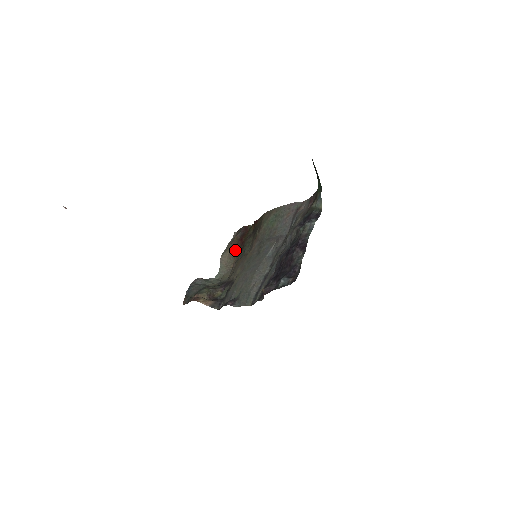
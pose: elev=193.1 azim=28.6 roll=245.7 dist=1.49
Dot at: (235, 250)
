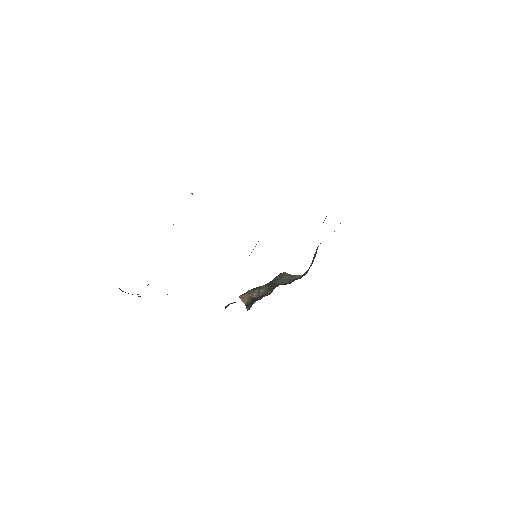
Dot at: occluded
